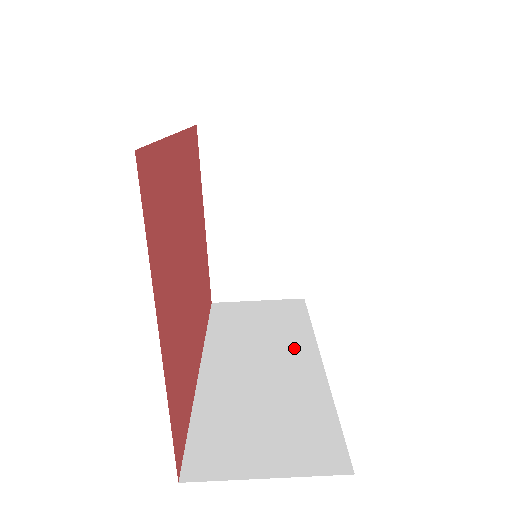
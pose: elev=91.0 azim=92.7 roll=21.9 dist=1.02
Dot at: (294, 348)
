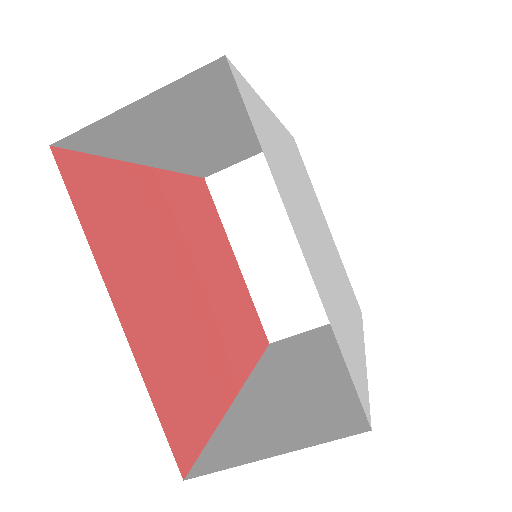
Dot at: (338, 351)
